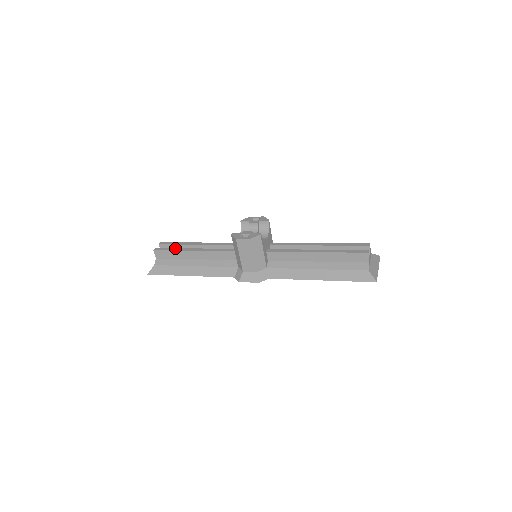
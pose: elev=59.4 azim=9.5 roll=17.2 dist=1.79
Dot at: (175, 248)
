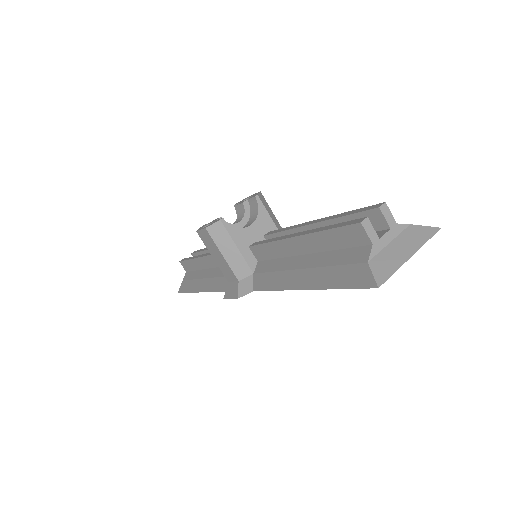
Dot at: (193, 256)
